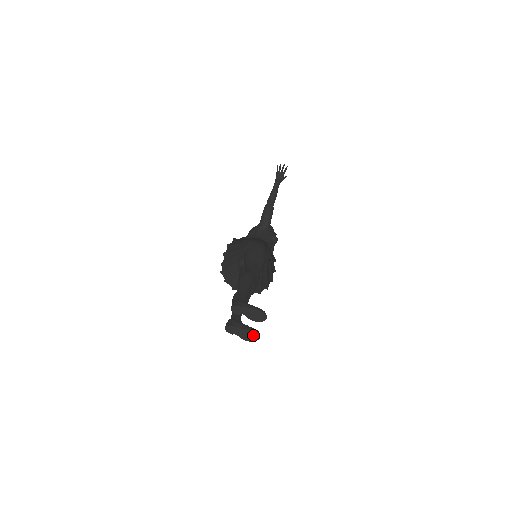
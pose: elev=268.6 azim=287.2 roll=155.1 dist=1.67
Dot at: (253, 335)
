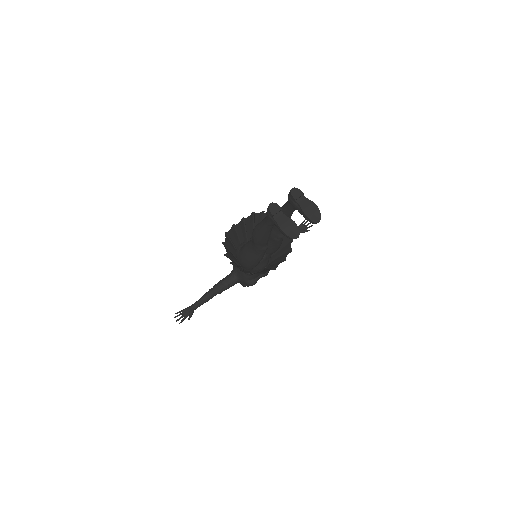
Dot at: (294, 229)
